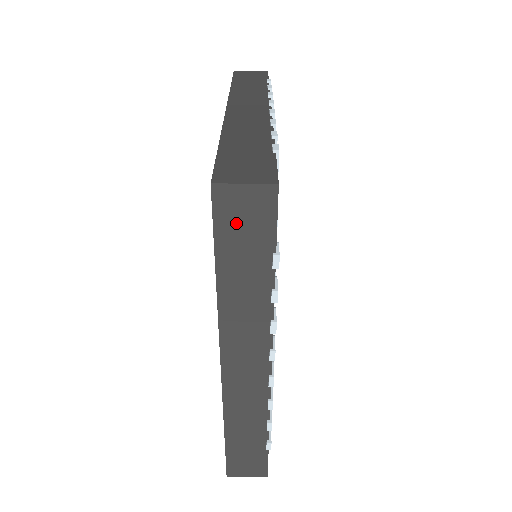
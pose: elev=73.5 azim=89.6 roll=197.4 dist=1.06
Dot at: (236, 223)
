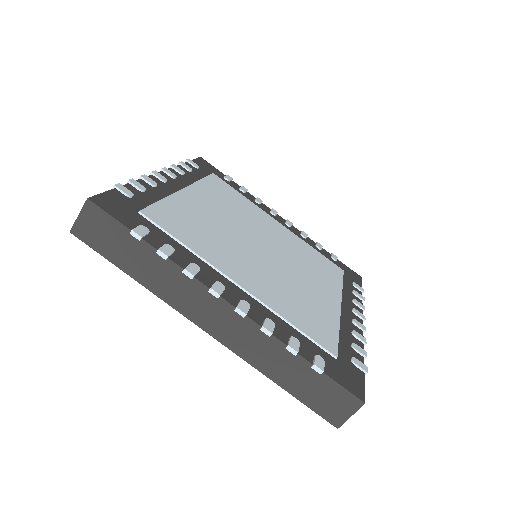
Dot at: (99, 238)
